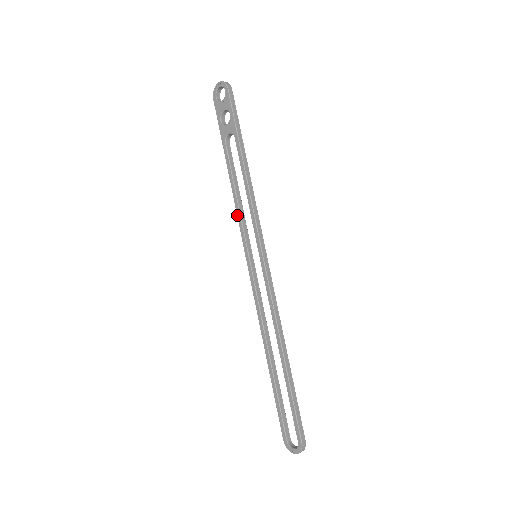
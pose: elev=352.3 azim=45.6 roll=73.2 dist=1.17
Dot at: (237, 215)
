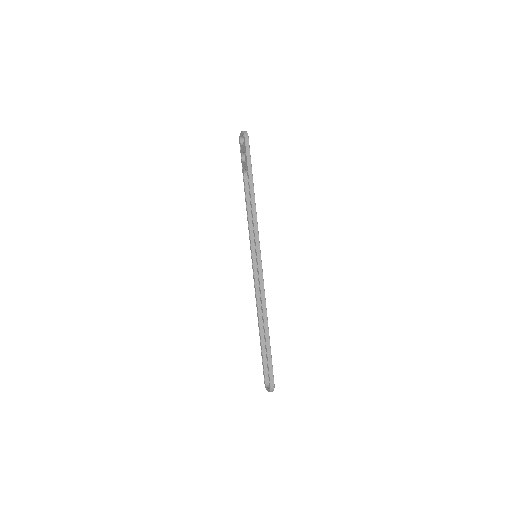
Dot at: (248, 226)
